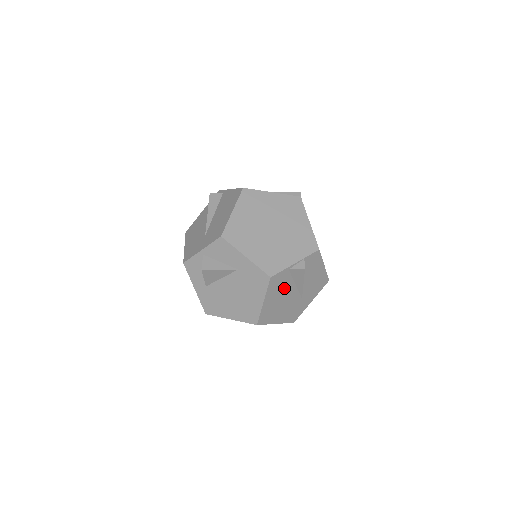
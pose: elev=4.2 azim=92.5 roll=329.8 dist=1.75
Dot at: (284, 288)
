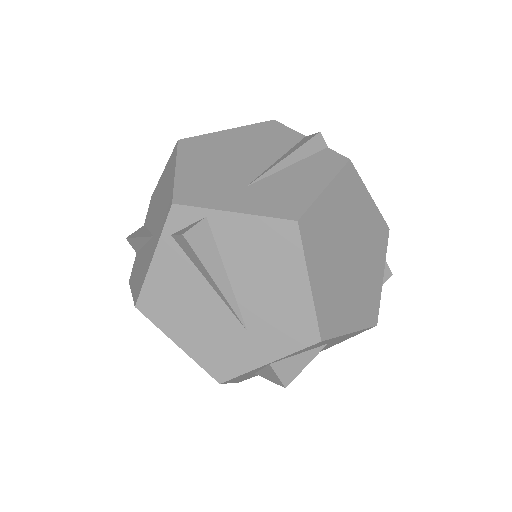
Dot at: occluded
